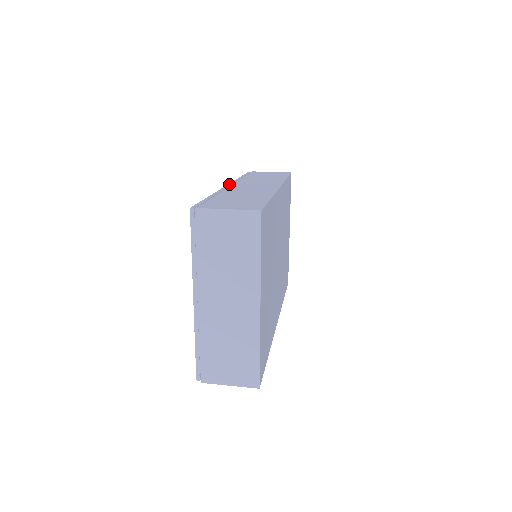
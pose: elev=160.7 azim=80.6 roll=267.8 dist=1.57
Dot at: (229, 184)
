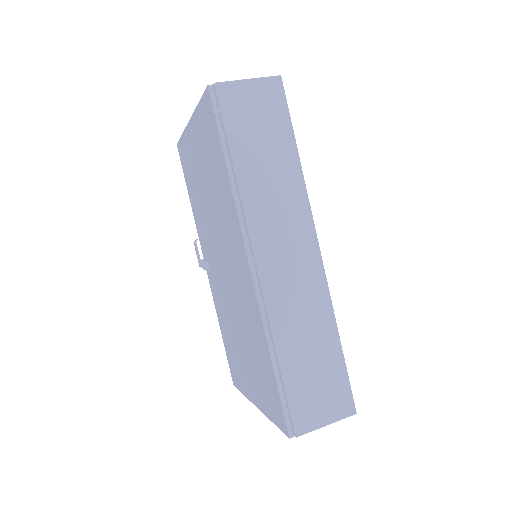
Dot at: (250, 259)
